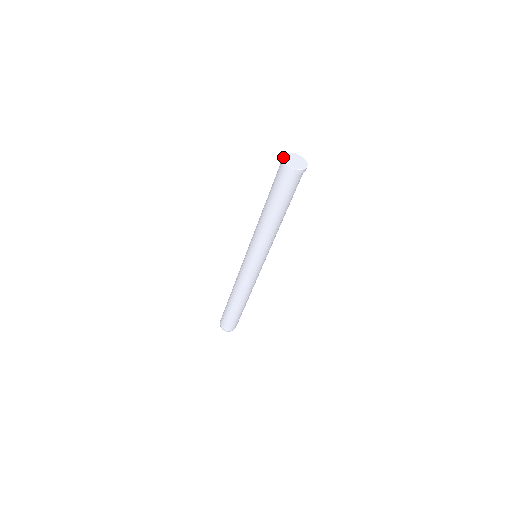
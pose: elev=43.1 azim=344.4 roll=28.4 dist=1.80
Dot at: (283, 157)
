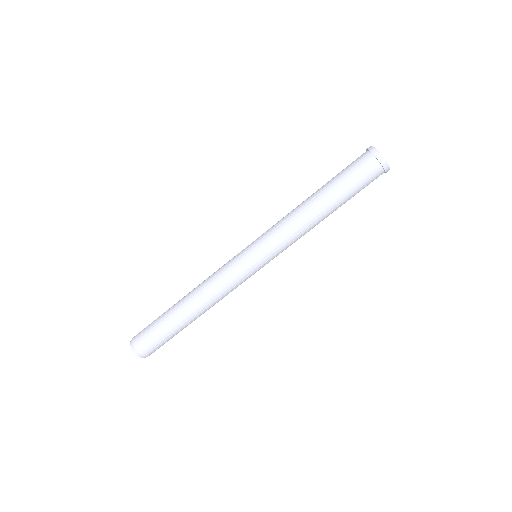
Dot at: (373, 147)
